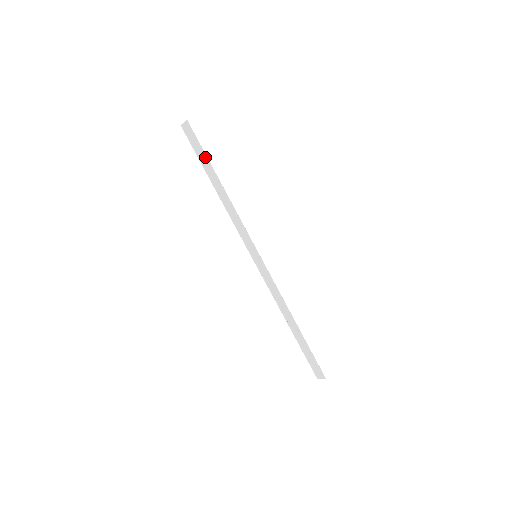
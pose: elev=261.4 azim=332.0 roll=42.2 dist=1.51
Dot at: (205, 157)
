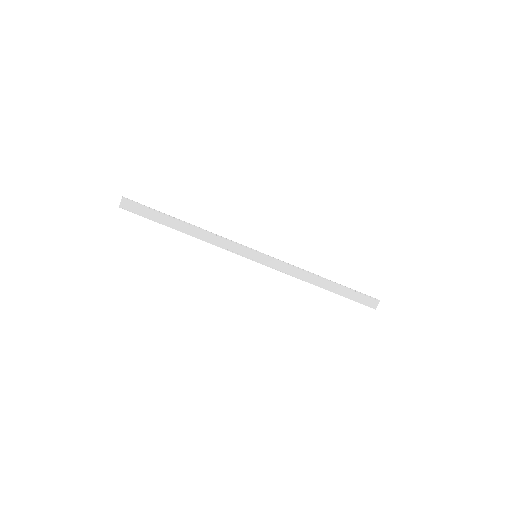
Dot at: (158, 214)
